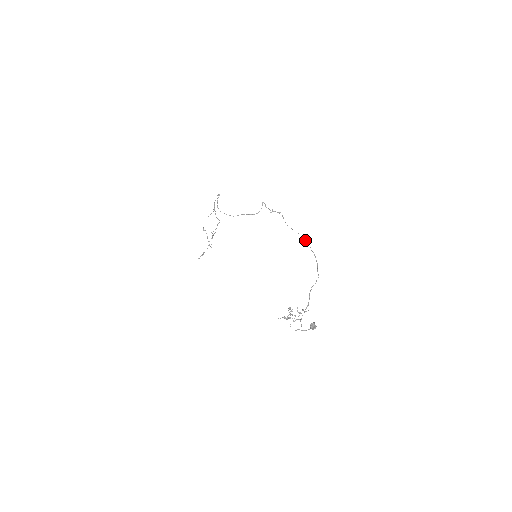
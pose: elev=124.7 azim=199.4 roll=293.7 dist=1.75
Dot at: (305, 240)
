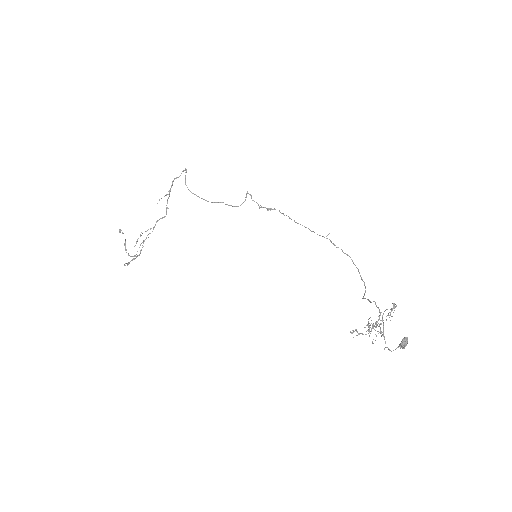
Dot at: (330, 240)
